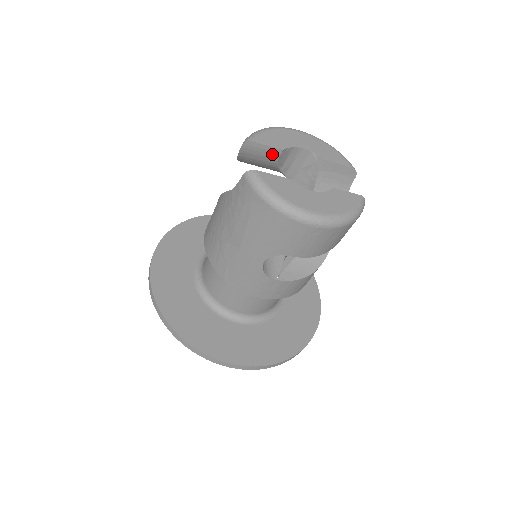
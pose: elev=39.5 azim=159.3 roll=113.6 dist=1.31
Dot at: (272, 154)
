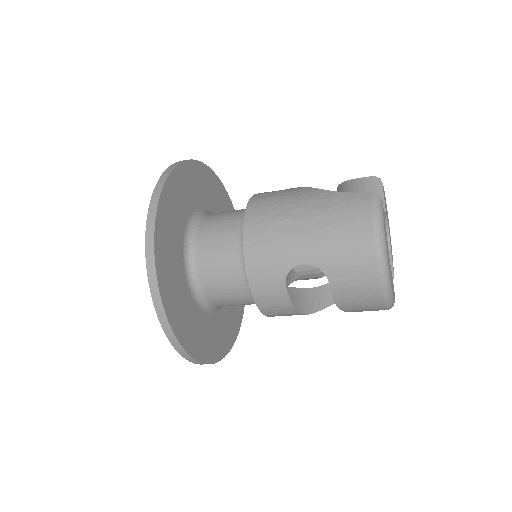
Dot at: occluded
